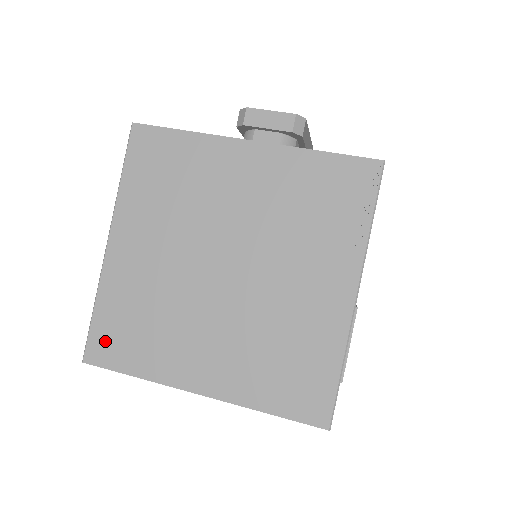
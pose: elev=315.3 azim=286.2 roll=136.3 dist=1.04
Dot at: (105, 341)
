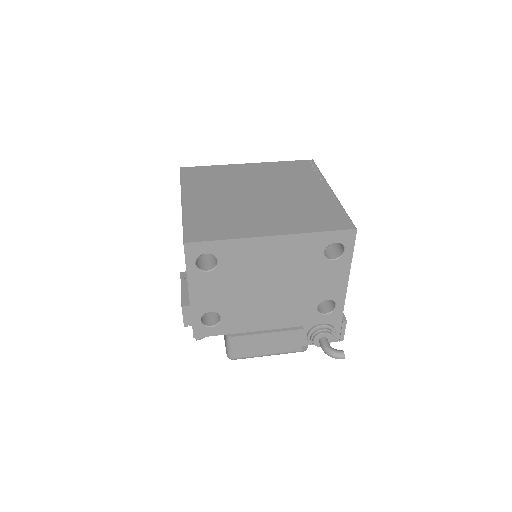
Dot at: (197, 231)
